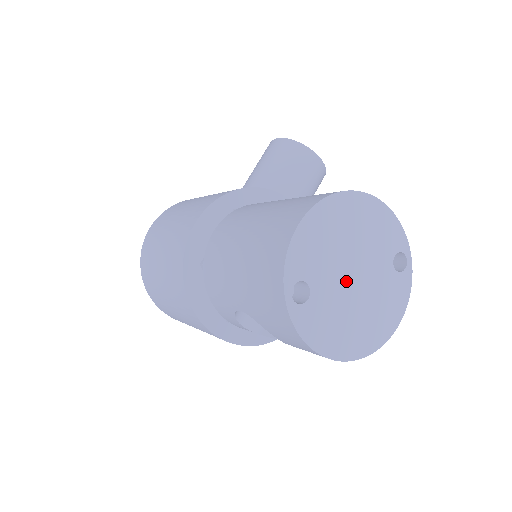
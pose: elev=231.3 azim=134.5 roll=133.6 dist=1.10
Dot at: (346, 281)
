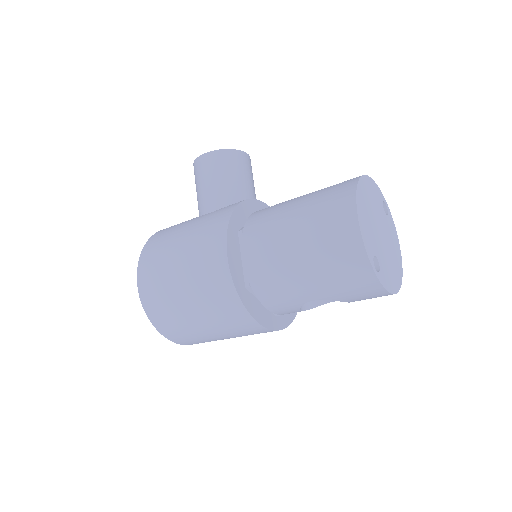
Dot at: (381, 240)
